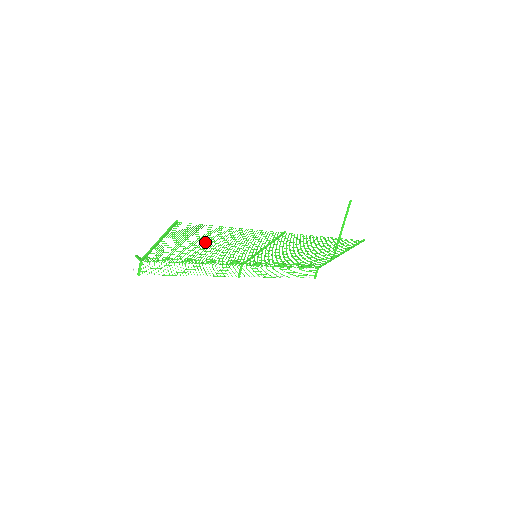
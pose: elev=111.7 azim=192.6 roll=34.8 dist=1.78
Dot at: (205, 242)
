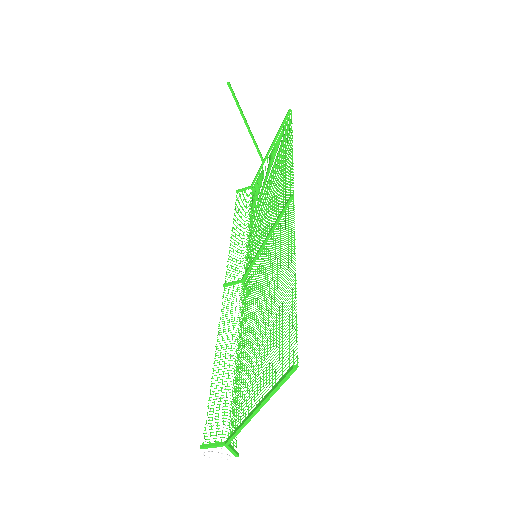
Dot at: occluded
